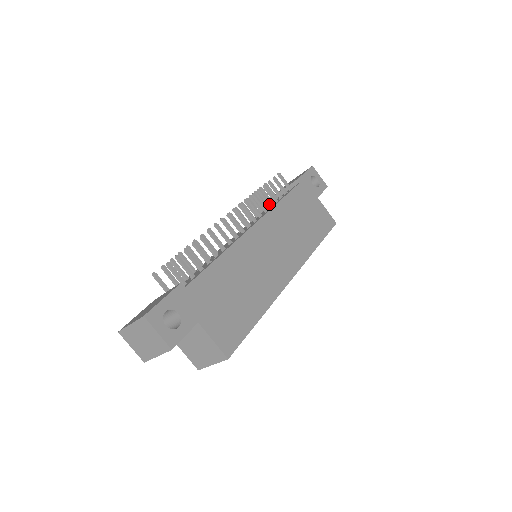
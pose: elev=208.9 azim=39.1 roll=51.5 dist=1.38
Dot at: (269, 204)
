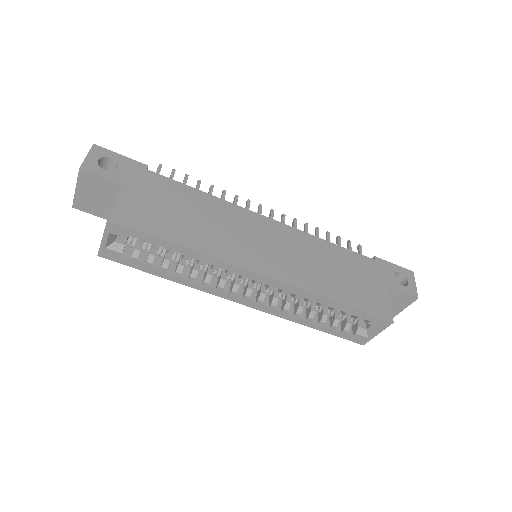
Dot at: occluded
